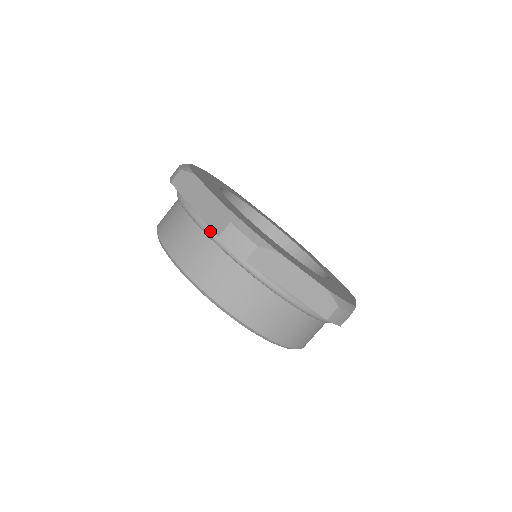
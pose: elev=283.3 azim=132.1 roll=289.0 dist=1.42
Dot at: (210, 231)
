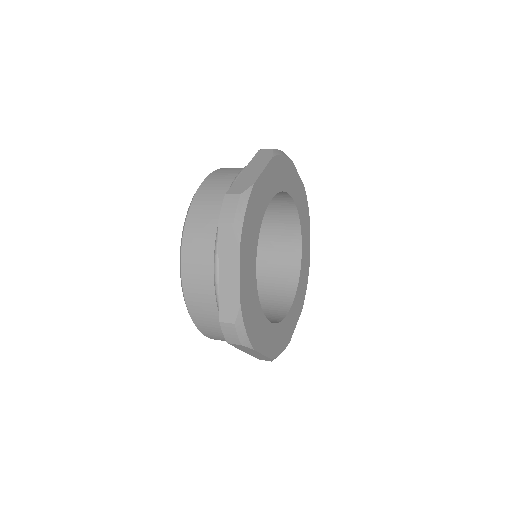
Dot at: occluded
